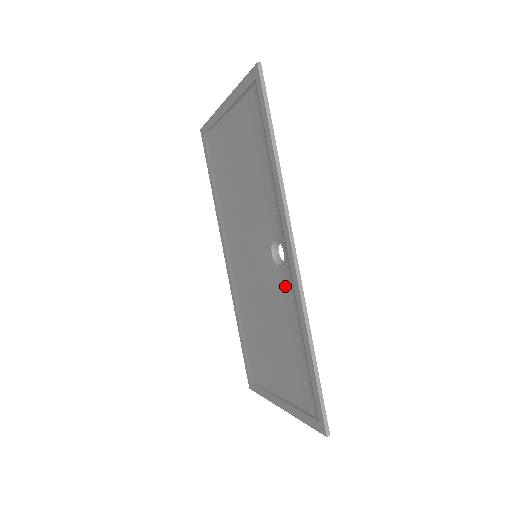
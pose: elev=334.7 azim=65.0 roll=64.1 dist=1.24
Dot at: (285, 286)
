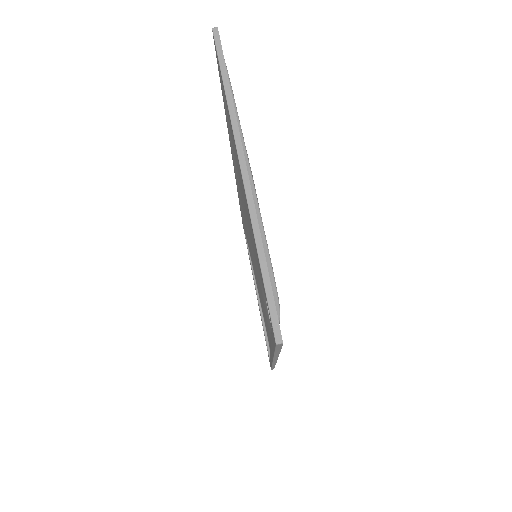
Dot at: (269, 324)
